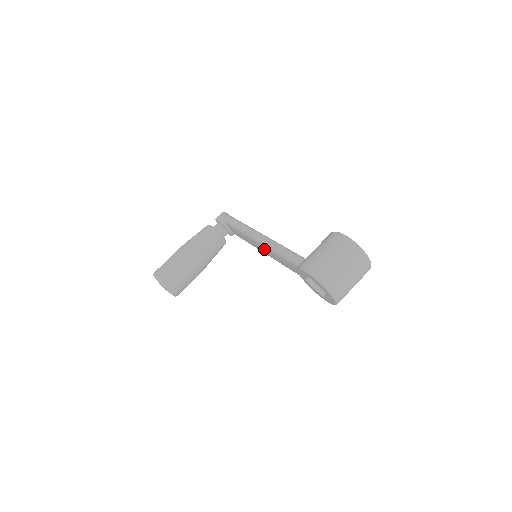
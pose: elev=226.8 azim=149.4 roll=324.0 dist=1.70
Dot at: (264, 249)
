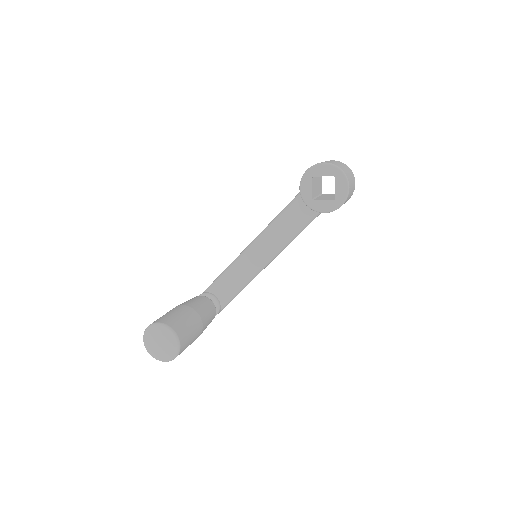
Dot at: (261, 246)
